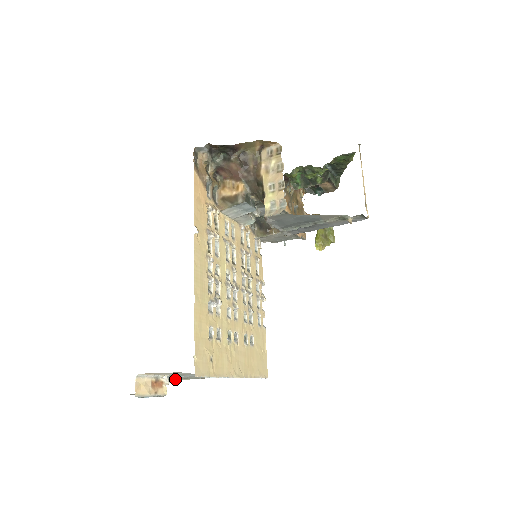
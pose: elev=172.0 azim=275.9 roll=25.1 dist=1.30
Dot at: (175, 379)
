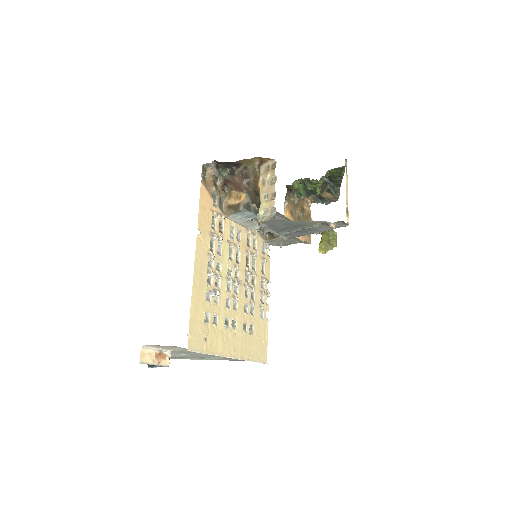
Dot at: (187, 358)
